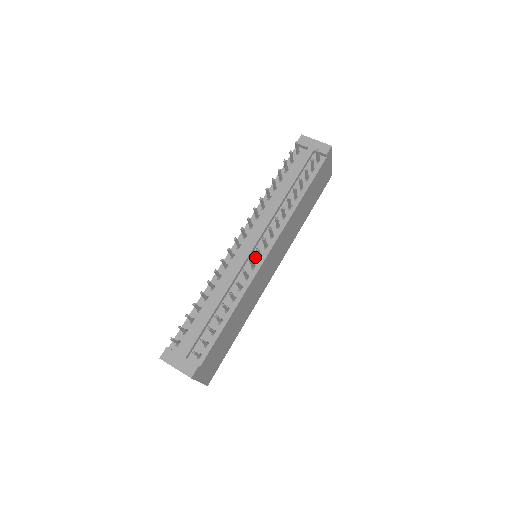
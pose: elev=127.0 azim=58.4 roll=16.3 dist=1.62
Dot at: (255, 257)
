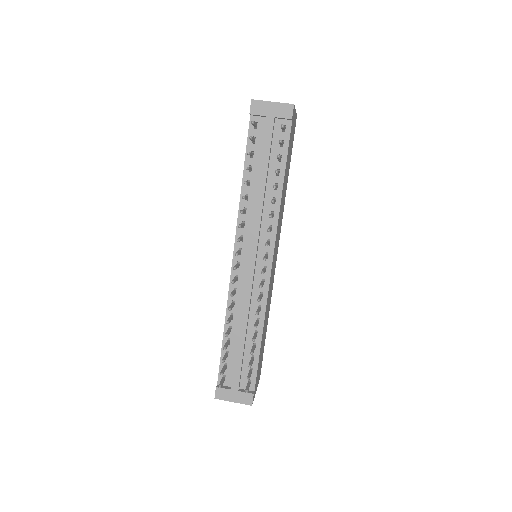
Dot at: (260, 271)
